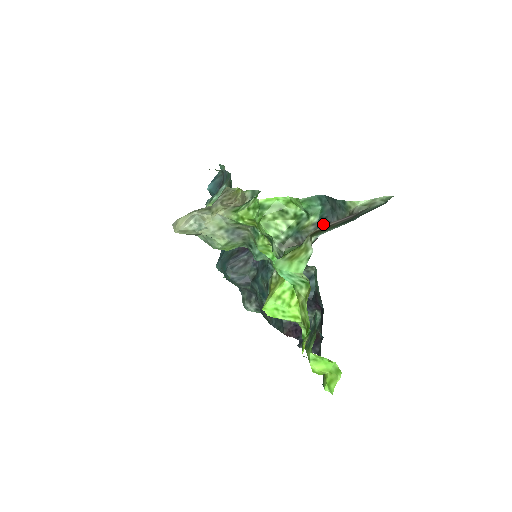
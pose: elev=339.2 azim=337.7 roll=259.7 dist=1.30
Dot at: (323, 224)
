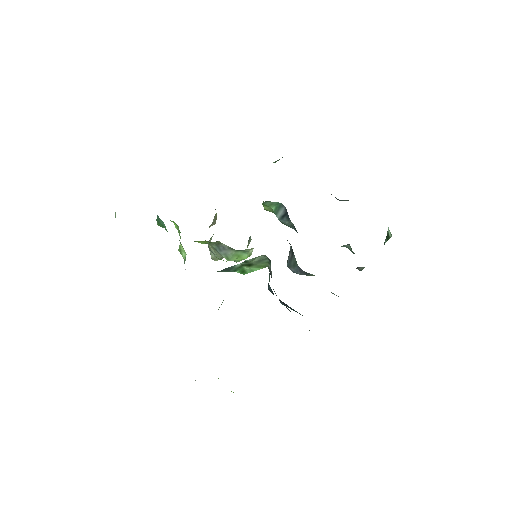
Dot at: occluded
